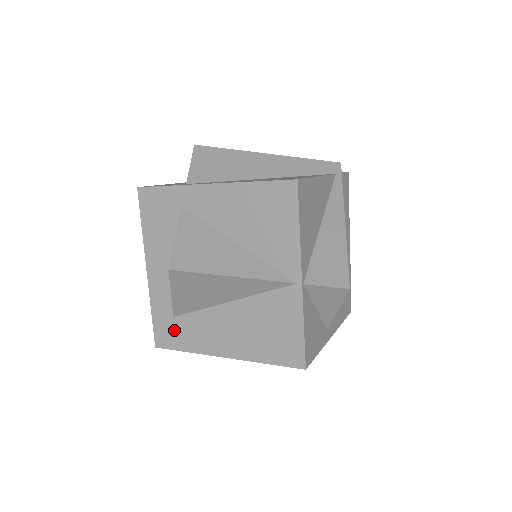
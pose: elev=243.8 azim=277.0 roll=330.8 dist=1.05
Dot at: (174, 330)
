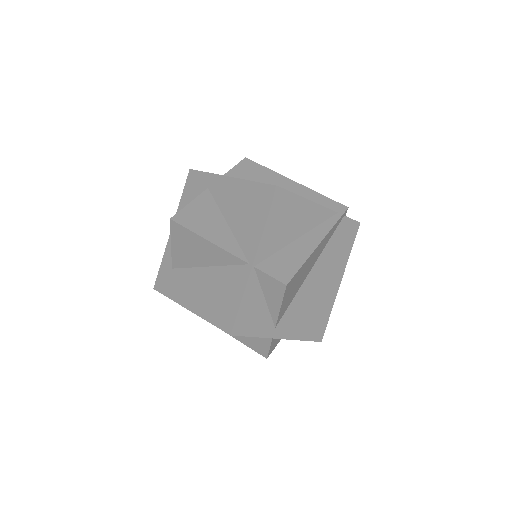
Dot at: (168, 279)
